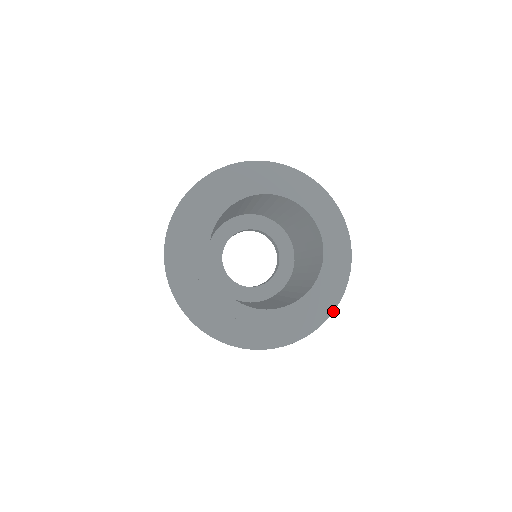
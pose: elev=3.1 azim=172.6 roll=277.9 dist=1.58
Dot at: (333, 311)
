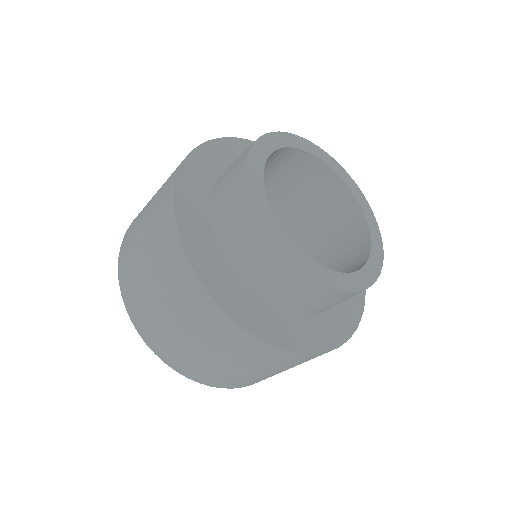
Dot at: (336, 347)
